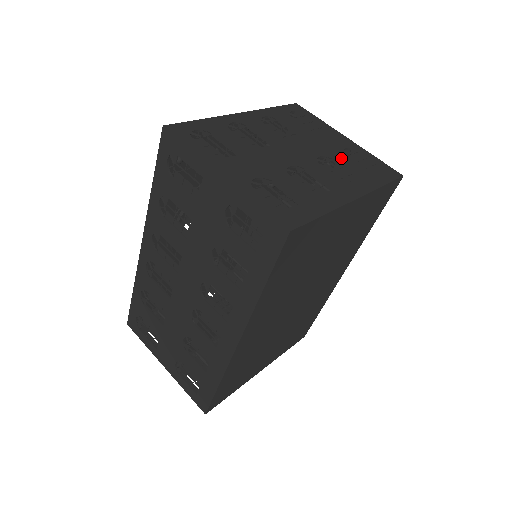
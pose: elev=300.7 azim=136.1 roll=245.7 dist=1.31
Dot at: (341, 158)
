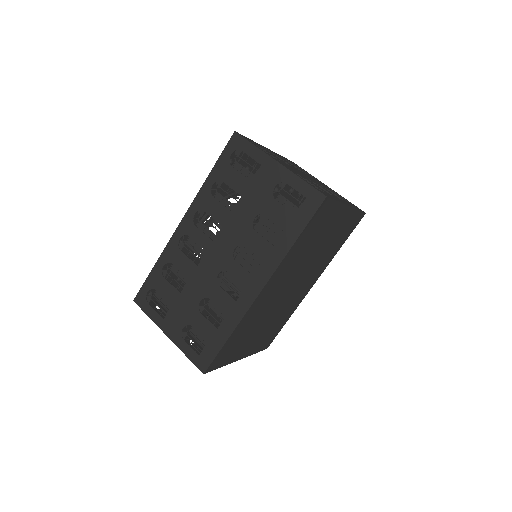
Dot at: occluded
